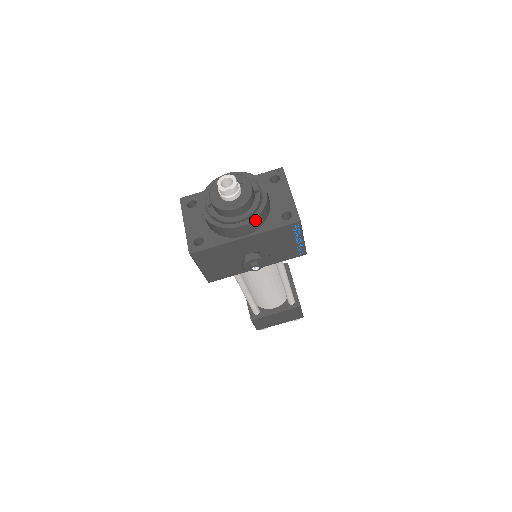
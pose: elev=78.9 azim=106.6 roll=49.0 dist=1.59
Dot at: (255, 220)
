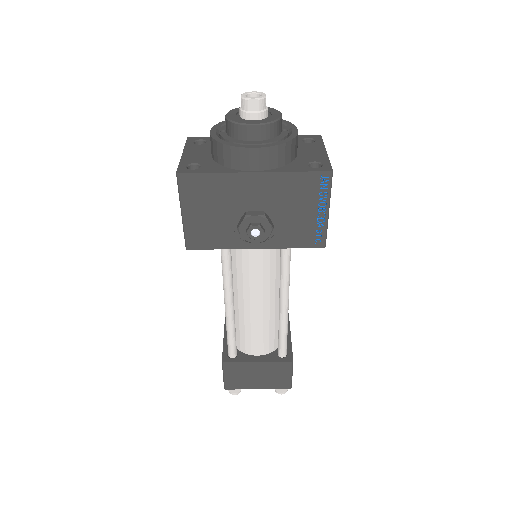
Dot at: (275, 149)
